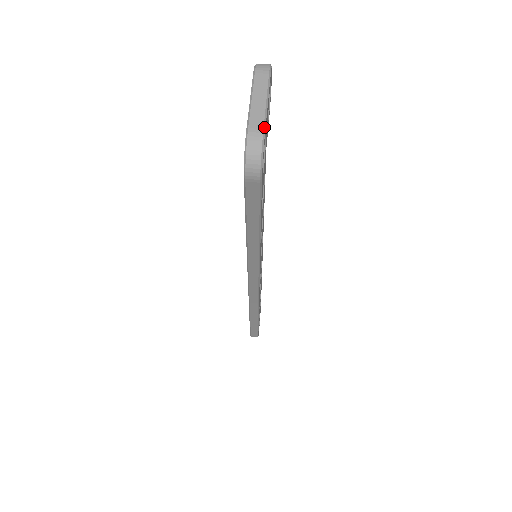
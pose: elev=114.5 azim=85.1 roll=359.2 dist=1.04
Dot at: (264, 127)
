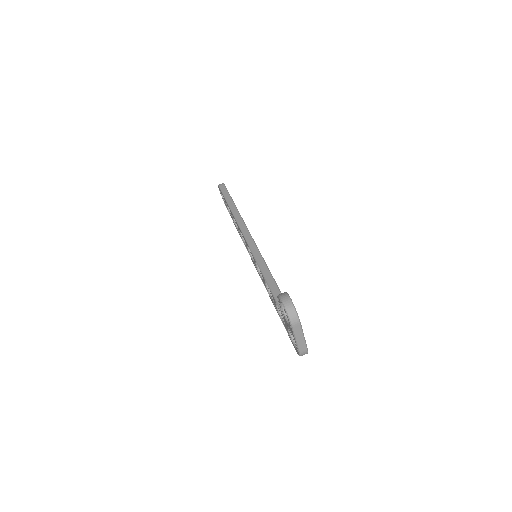
Dot at: (307, 348)
